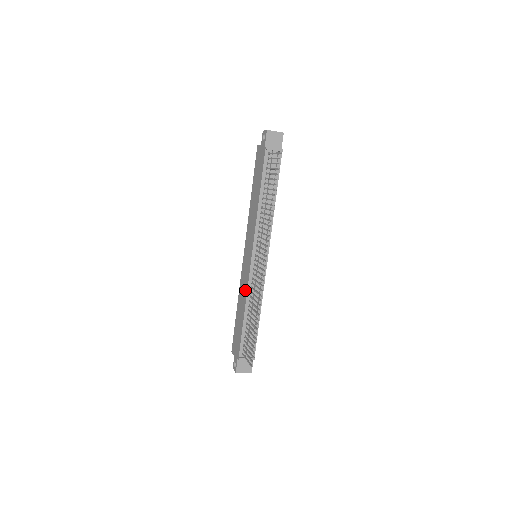
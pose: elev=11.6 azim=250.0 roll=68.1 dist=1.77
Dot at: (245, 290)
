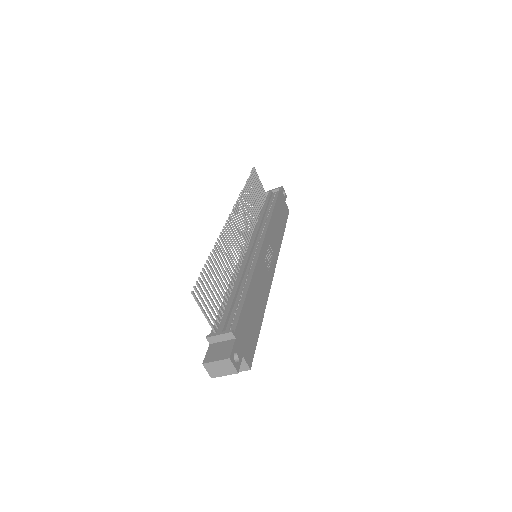
Dot at: occluded
